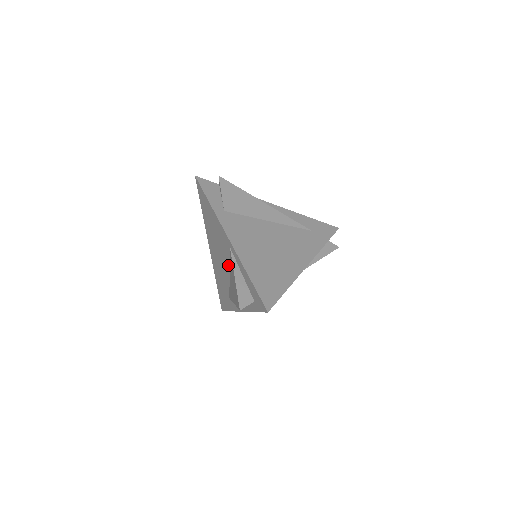
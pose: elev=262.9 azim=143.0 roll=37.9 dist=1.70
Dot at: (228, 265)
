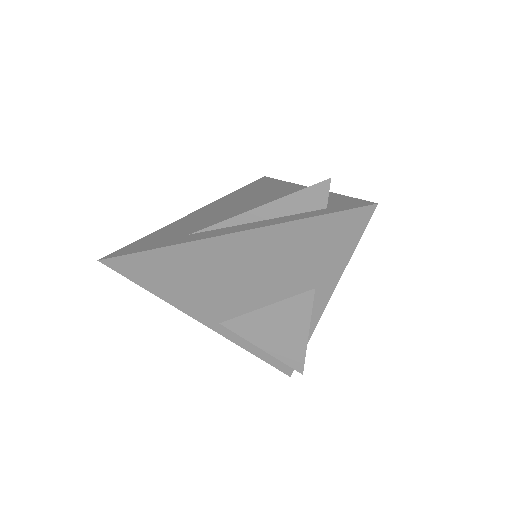
Dot at: (260, 205)
